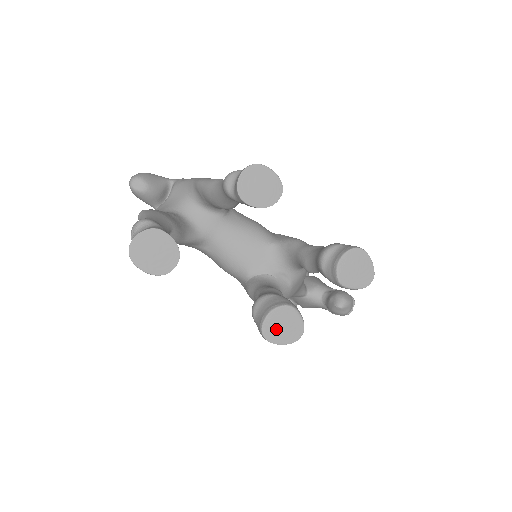
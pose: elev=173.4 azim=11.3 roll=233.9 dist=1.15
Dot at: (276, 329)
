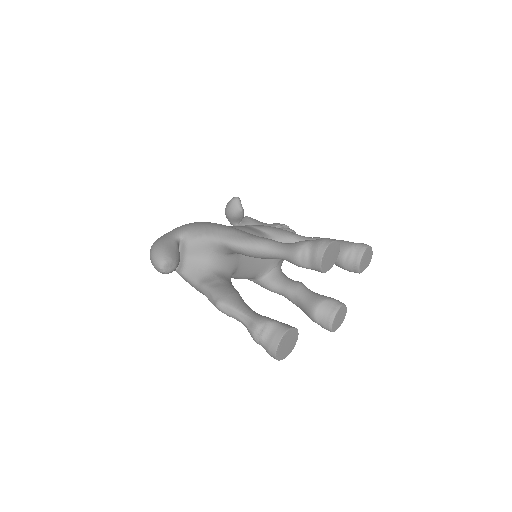
Dot at: (337, 323)
